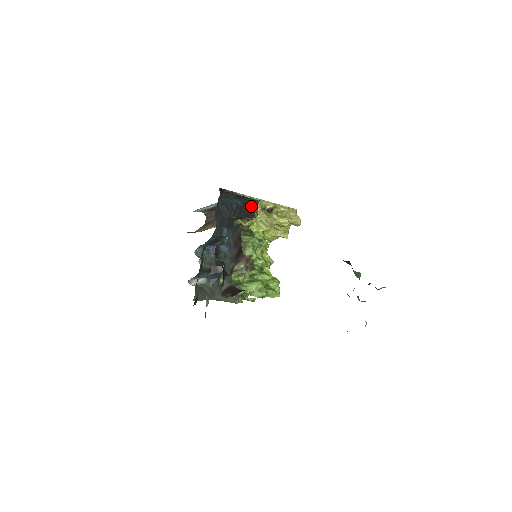
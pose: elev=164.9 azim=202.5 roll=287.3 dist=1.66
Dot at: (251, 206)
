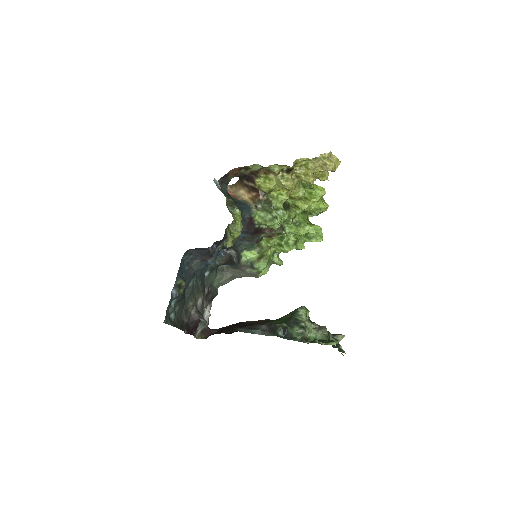
Dot at: occluded
